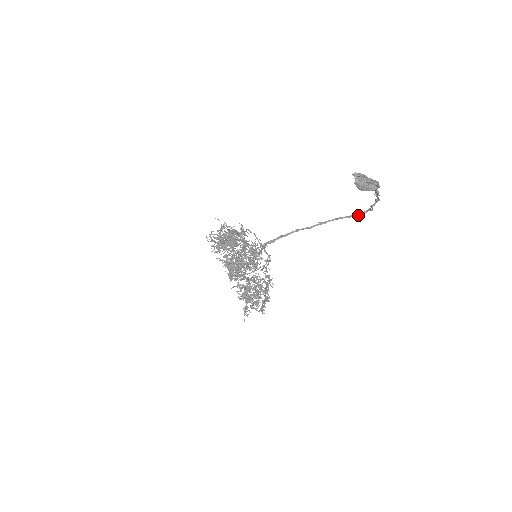
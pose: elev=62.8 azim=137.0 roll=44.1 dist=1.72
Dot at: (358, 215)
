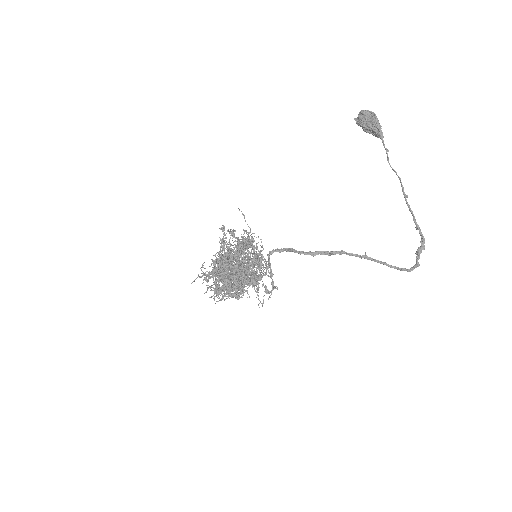
Dot at: (401, 268)
